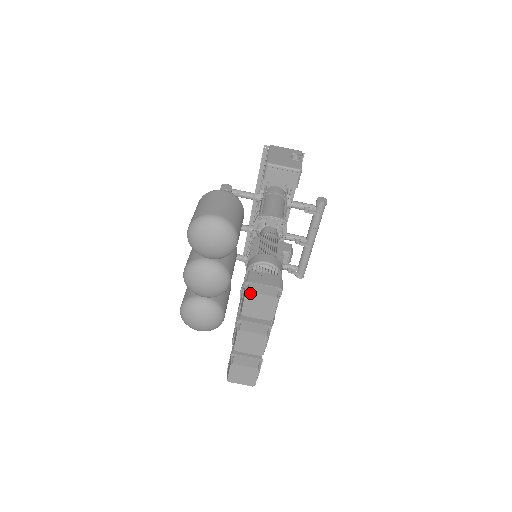
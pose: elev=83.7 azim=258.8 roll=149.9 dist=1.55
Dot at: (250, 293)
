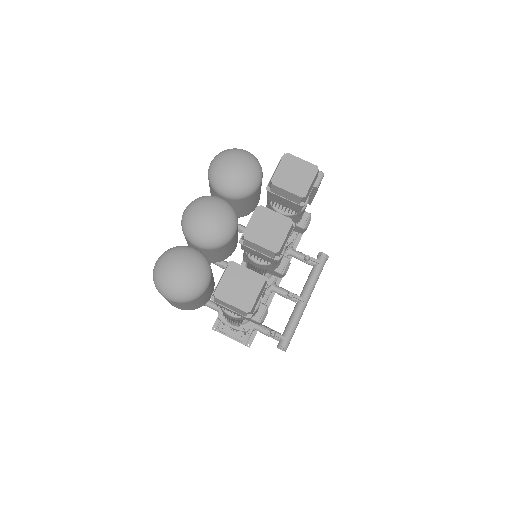
Dot at: (289, 155)
